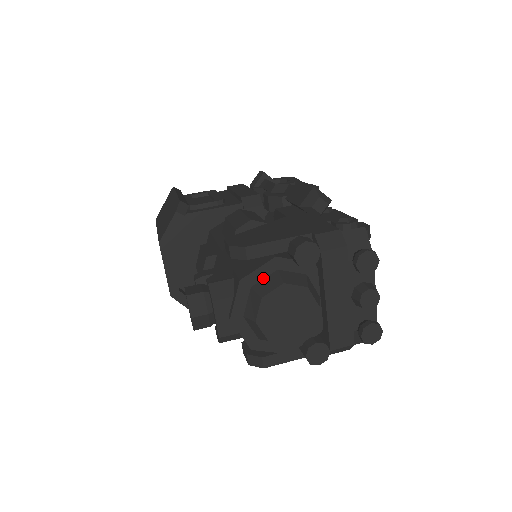
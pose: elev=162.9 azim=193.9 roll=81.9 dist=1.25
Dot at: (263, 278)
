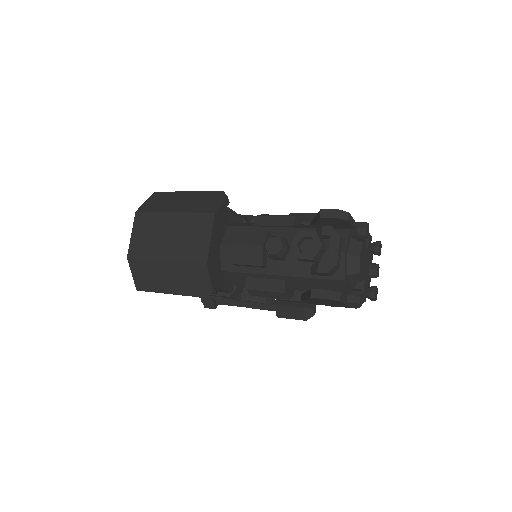
Dot at: (353, 235)
